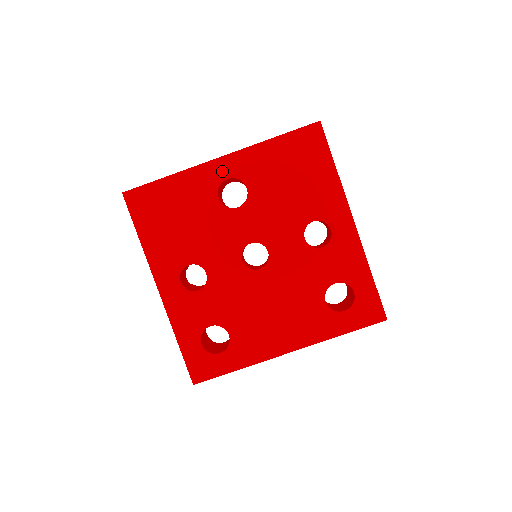
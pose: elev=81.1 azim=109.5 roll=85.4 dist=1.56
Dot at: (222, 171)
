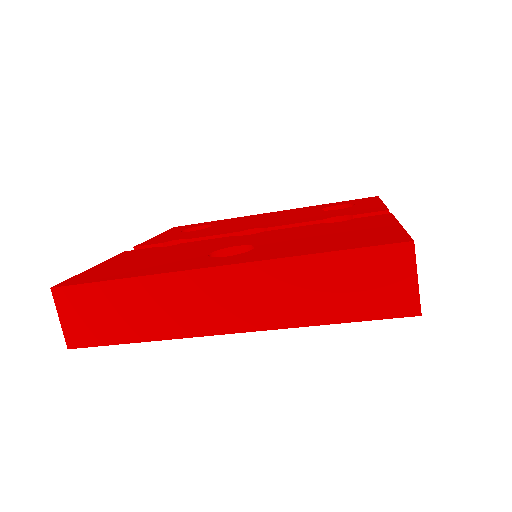
Dot at: occluded
